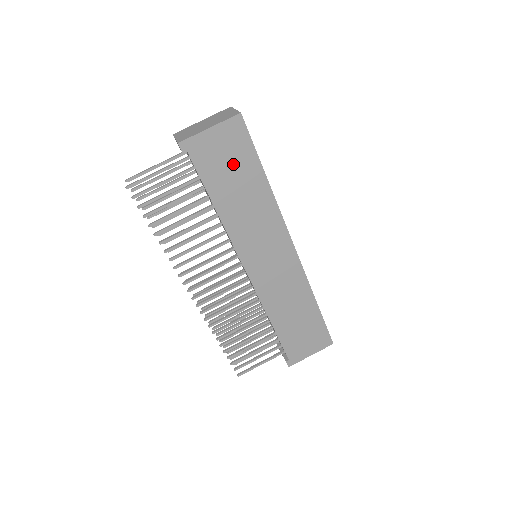
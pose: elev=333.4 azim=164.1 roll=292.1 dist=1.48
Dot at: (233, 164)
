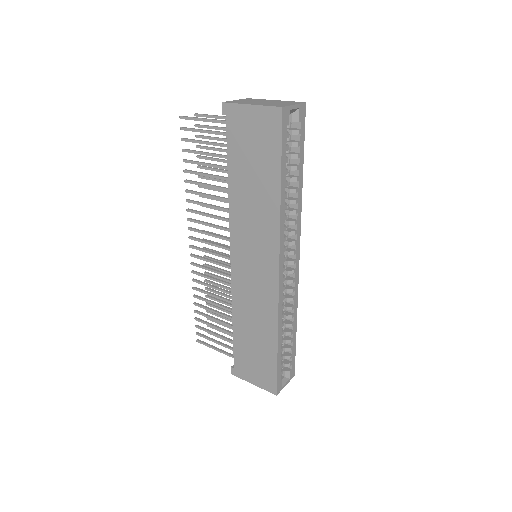
Dot at: (257, 152)
